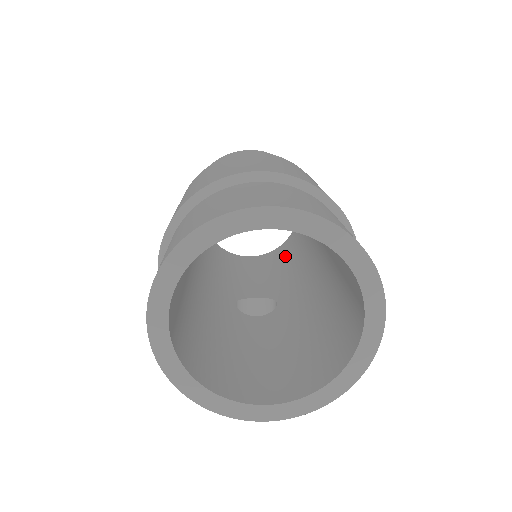
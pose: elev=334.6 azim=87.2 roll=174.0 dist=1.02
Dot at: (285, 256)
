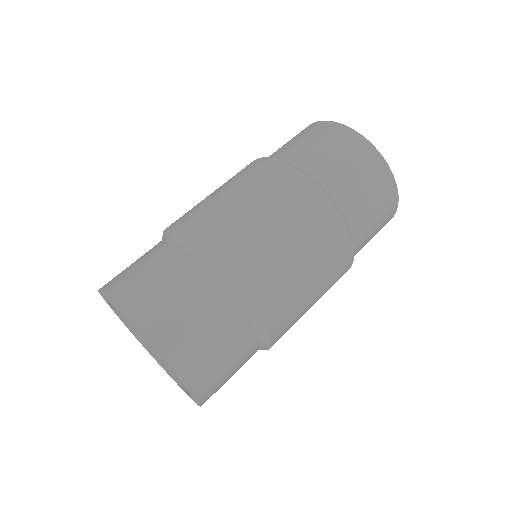
Dot at: occluded
